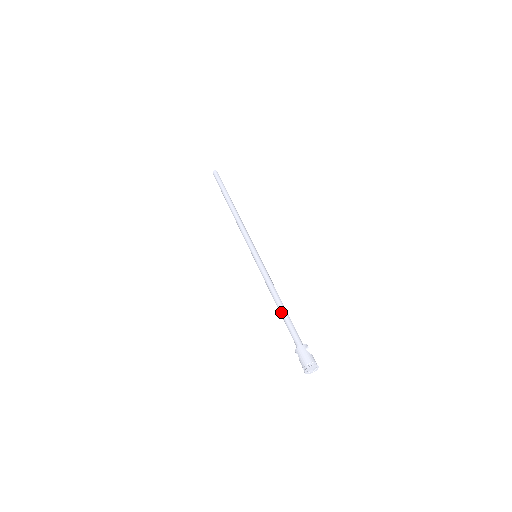
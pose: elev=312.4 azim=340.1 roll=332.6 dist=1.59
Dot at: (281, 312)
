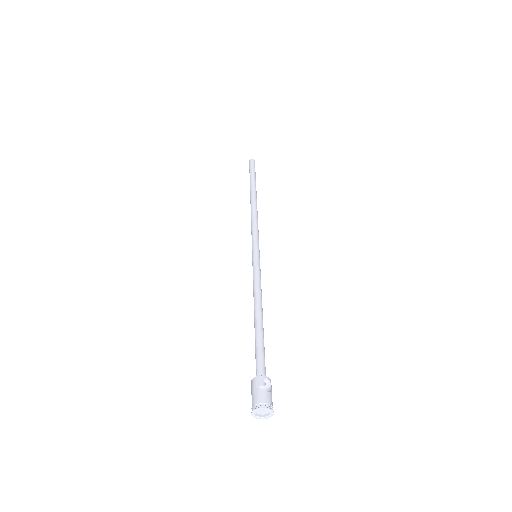
Dot at: occluded
